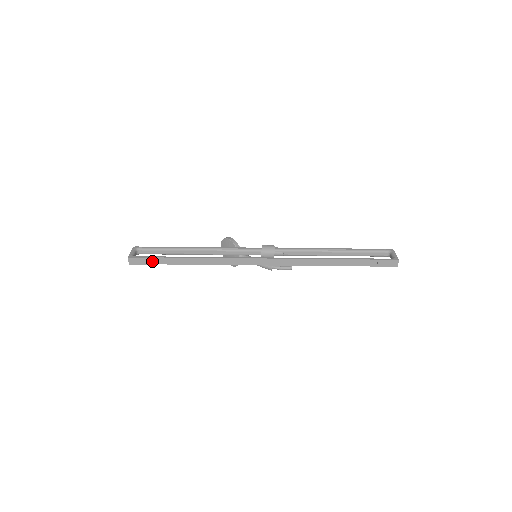
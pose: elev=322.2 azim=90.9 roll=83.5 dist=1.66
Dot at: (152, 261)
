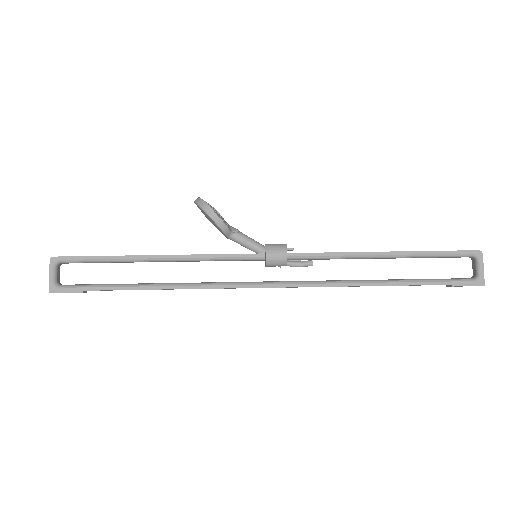
Dot at: (90, 290)
